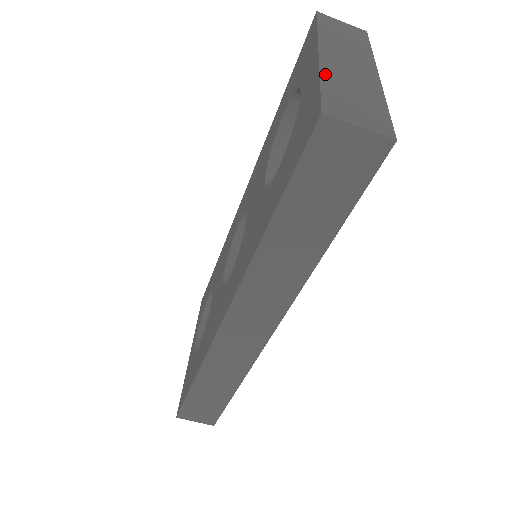
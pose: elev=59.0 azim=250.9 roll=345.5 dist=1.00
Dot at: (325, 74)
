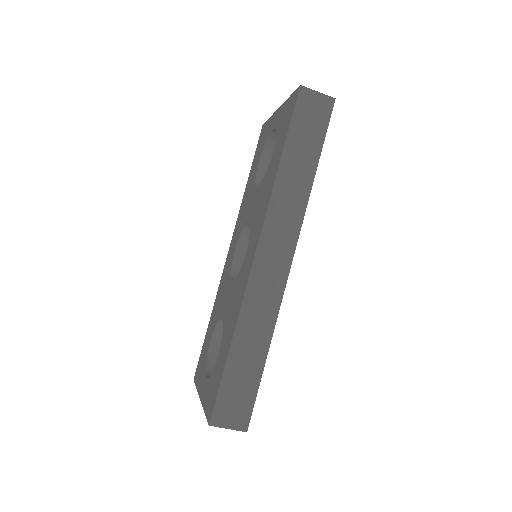
Dot at: occluded
